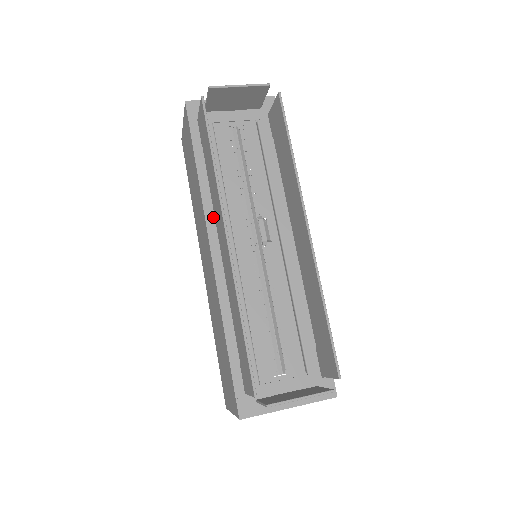
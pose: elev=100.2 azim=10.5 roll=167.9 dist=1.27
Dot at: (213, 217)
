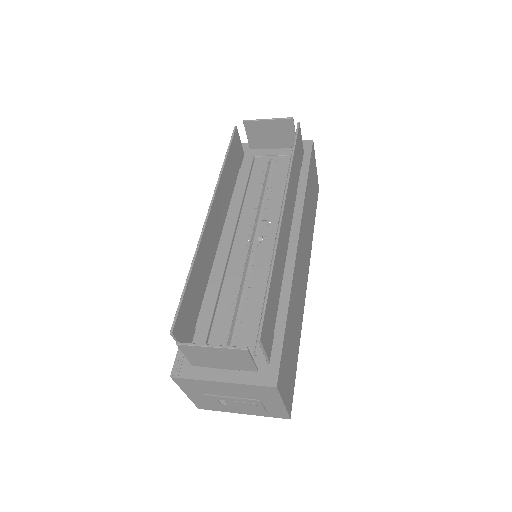
Dot at: occluded
